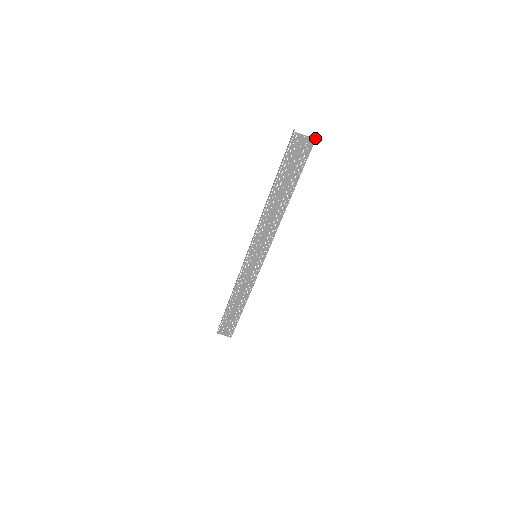
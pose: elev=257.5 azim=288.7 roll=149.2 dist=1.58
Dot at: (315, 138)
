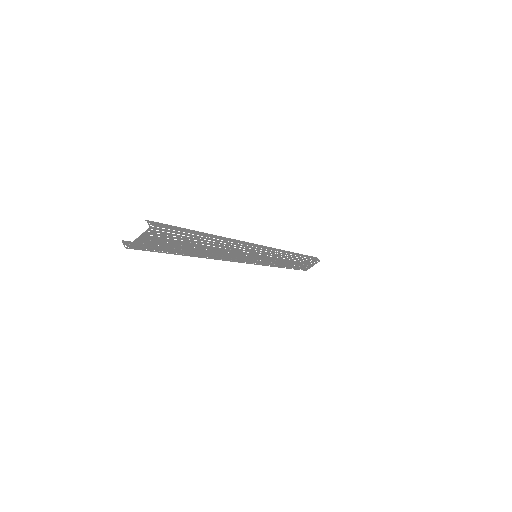
Dot at: (148, 222)
